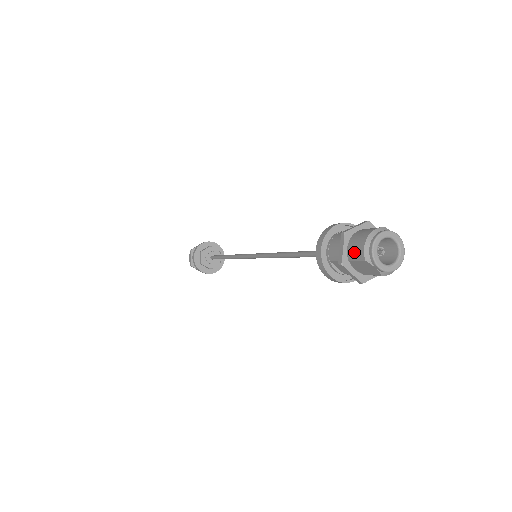
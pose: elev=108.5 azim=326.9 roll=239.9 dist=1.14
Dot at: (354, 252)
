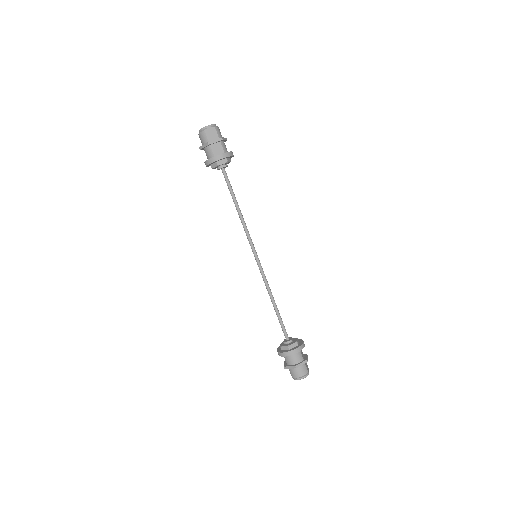
Dot at: (292, 372)
